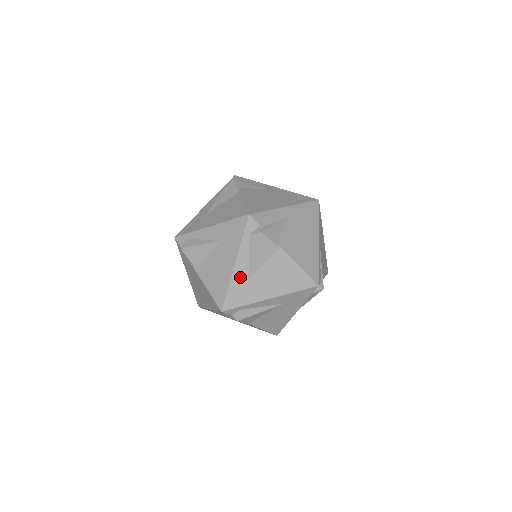
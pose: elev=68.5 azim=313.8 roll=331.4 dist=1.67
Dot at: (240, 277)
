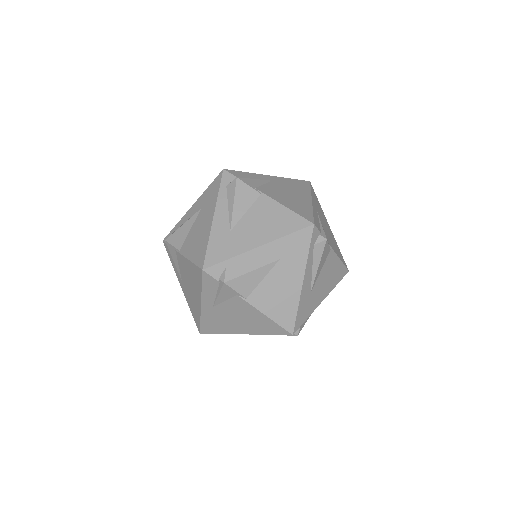
Dot at: (221, 229)
